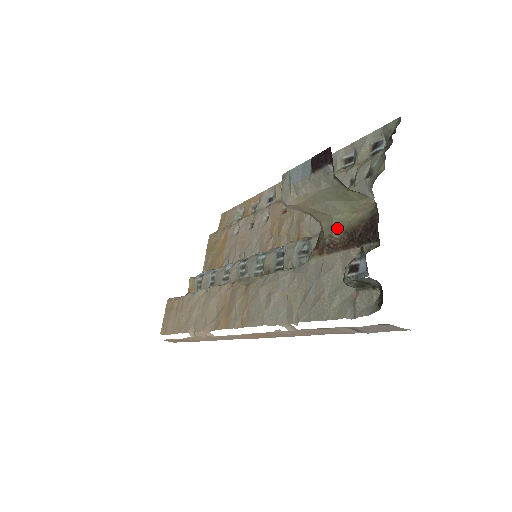
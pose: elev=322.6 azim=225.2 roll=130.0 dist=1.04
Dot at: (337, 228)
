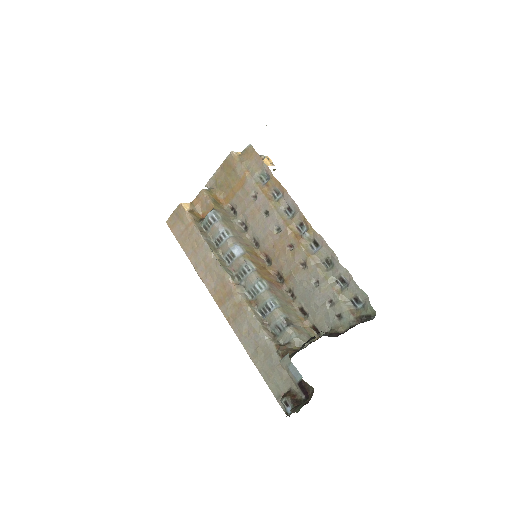
Dot at: occluded
